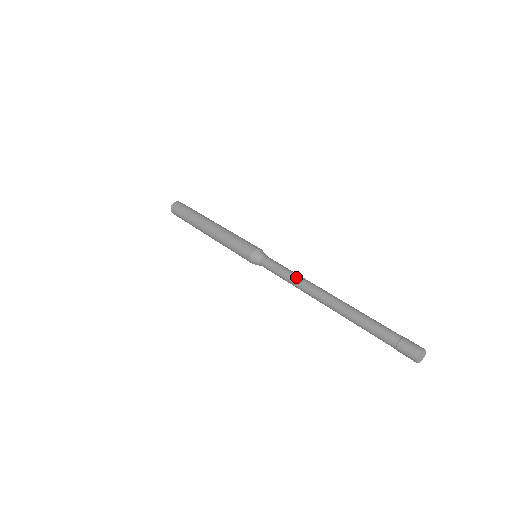
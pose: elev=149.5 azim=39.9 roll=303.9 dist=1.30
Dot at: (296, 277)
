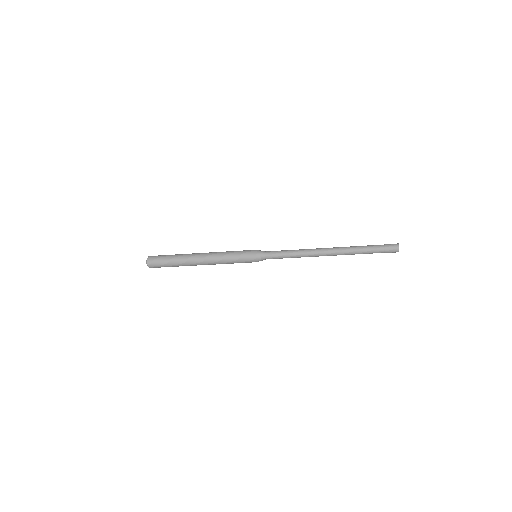
Dot at: occluded
